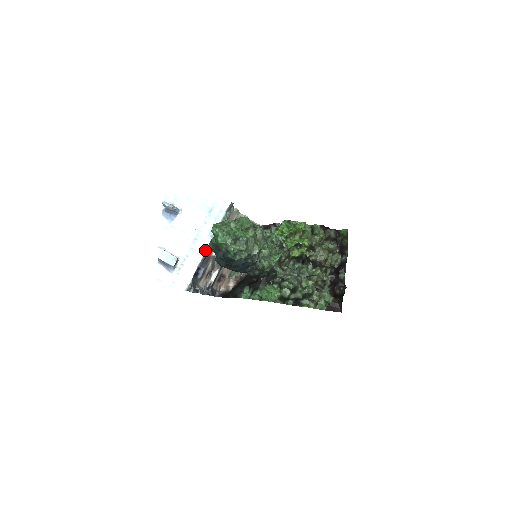
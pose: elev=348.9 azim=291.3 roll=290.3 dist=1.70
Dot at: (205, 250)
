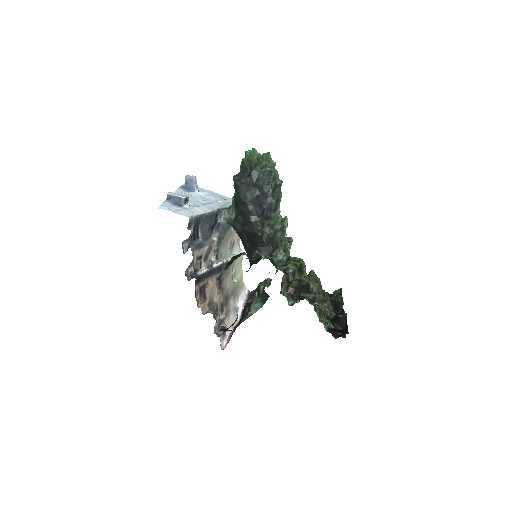
Dot at: (216, 209)
